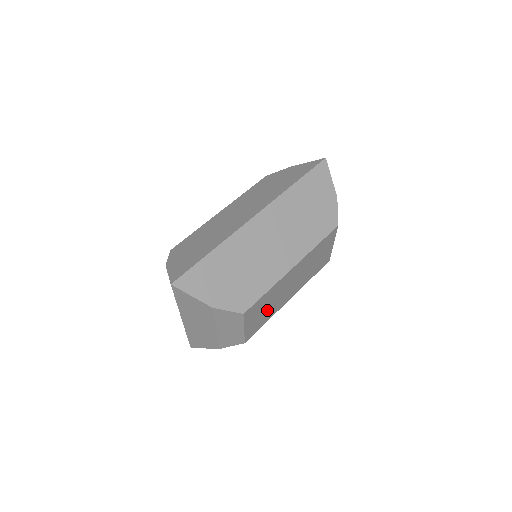
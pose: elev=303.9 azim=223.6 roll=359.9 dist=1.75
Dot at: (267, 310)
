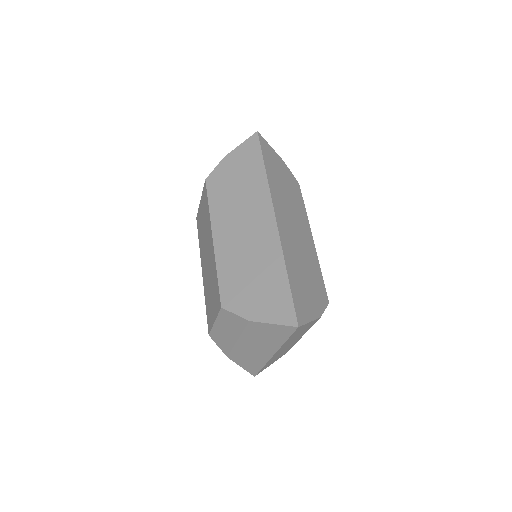
Dot at: occluded
